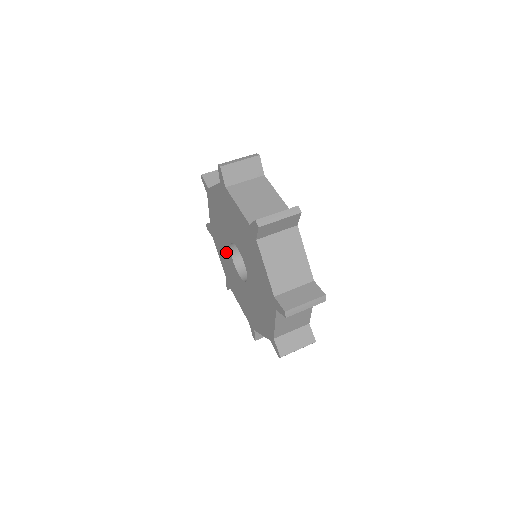
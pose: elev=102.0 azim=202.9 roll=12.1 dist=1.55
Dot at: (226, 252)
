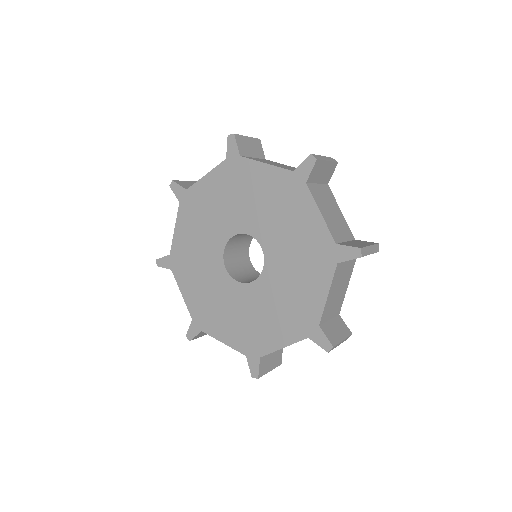
Dot at: (208, 266)
